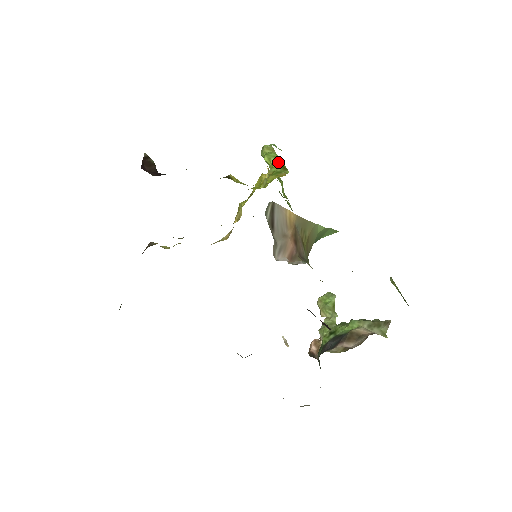
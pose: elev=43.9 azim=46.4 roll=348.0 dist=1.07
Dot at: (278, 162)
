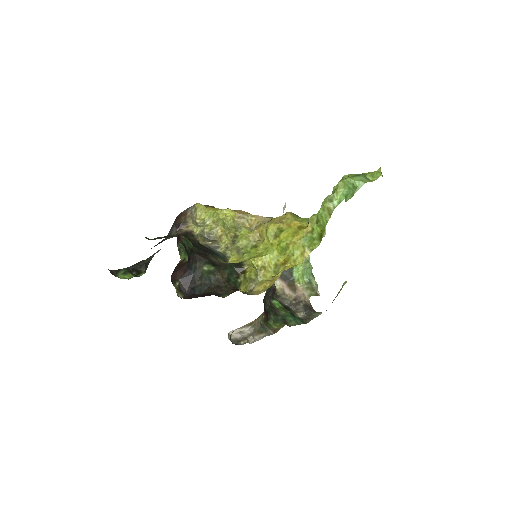
Dot at: (322, 229)
